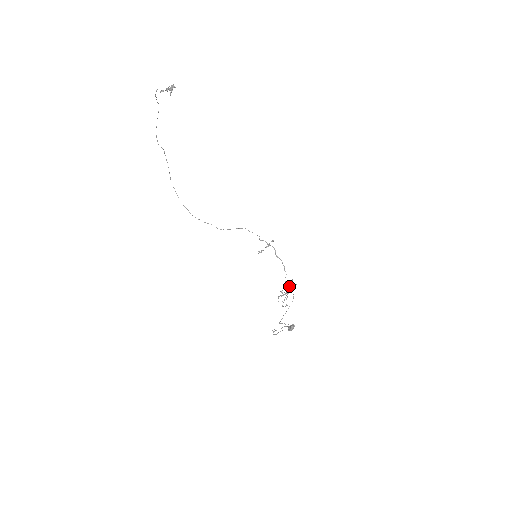
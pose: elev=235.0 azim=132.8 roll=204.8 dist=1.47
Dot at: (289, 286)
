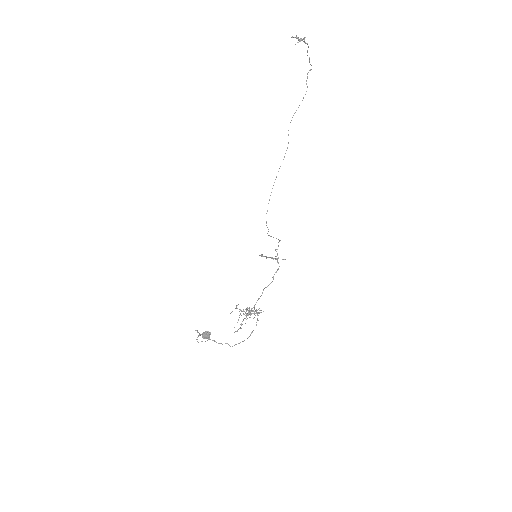
Dot at: (254, 312)
